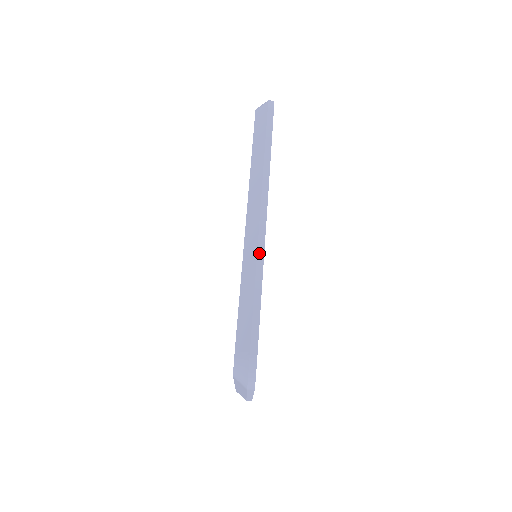
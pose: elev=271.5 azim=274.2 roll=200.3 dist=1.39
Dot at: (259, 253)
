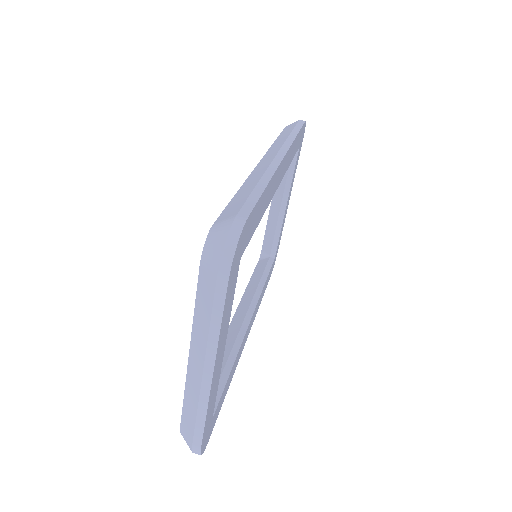
Dot at: (271, 167)
